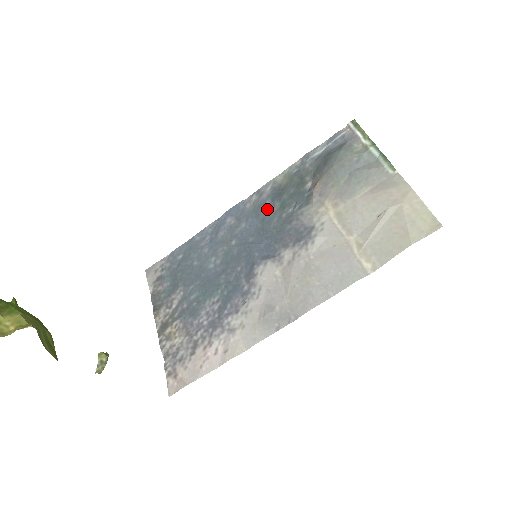
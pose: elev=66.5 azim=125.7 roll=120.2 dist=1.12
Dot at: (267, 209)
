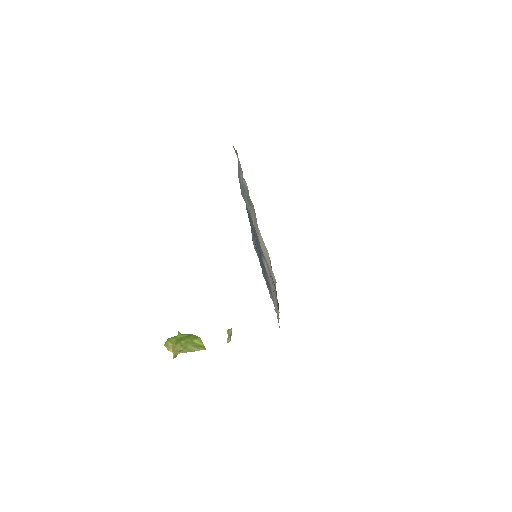
Dot at: (250, 215)
